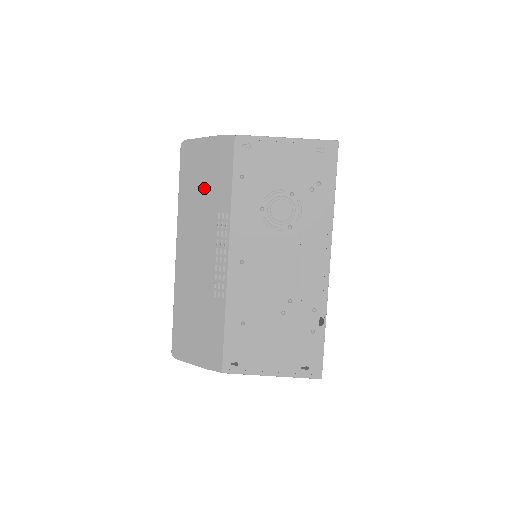
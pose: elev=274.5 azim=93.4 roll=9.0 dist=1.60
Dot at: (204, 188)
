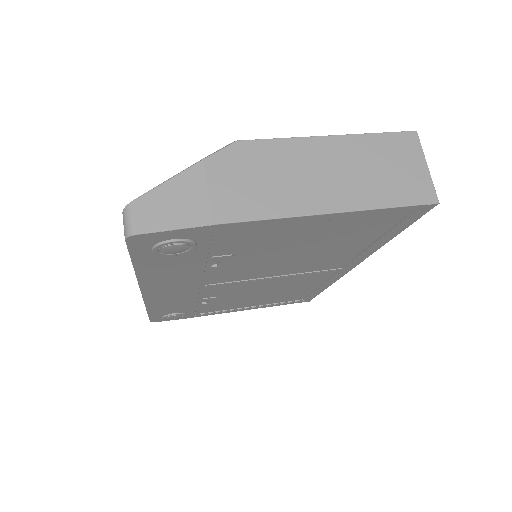
Dot at: occluded
